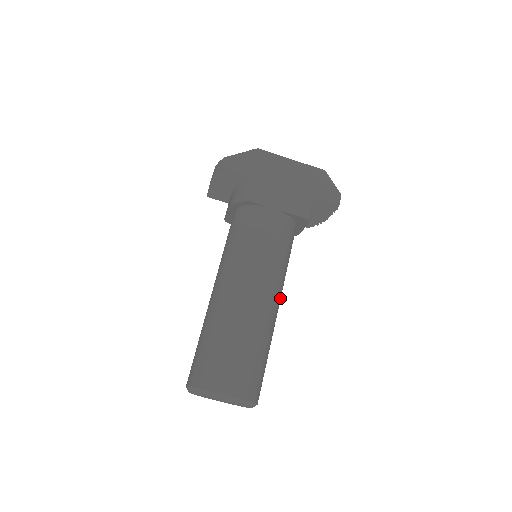
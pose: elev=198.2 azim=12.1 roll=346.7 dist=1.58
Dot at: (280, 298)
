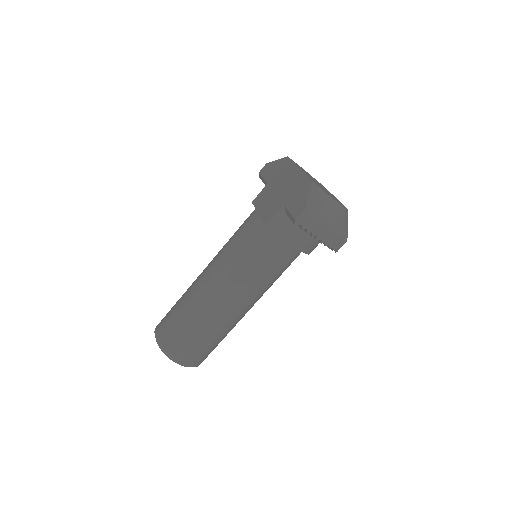
Dot at: (232, 294)
